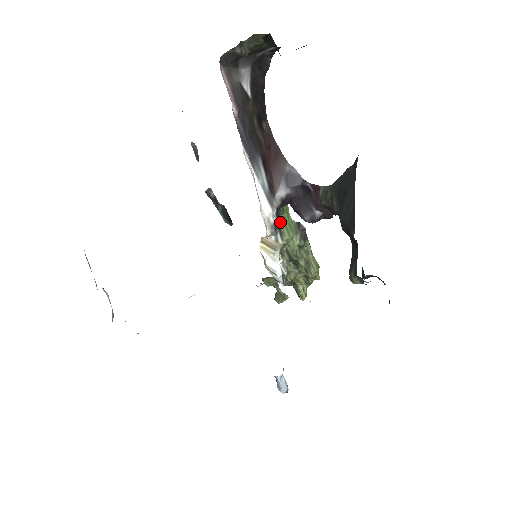
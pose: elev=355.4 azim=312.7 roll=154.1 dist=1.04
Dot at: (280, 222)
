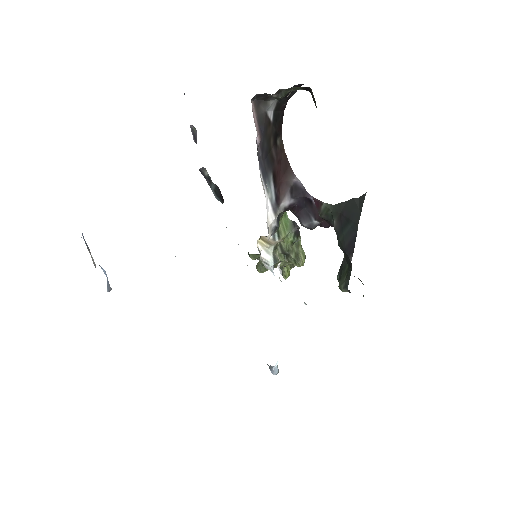
Dot at: (278, 223)
